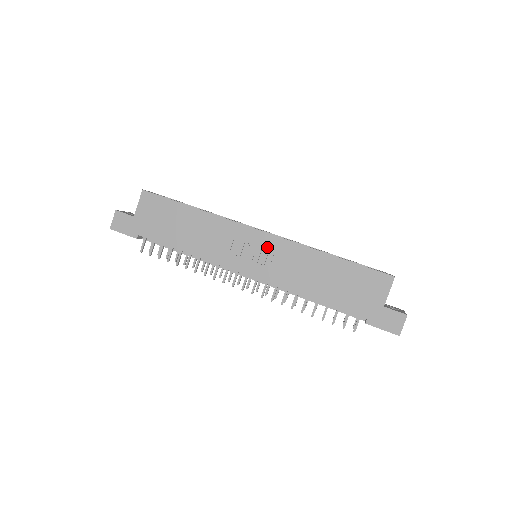
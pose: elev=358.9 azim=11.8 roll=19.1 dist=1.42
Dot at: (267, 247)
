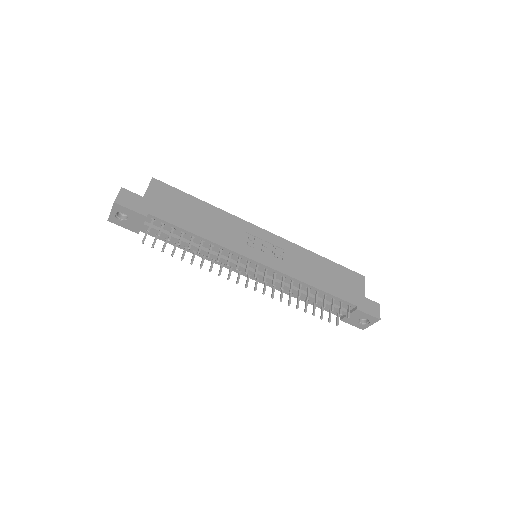
Dot at: (273, 243)
